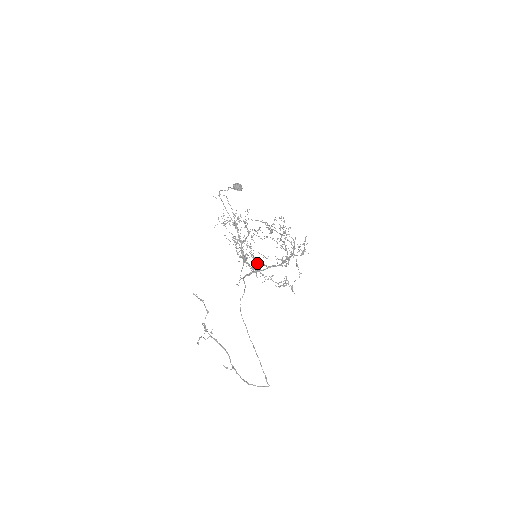
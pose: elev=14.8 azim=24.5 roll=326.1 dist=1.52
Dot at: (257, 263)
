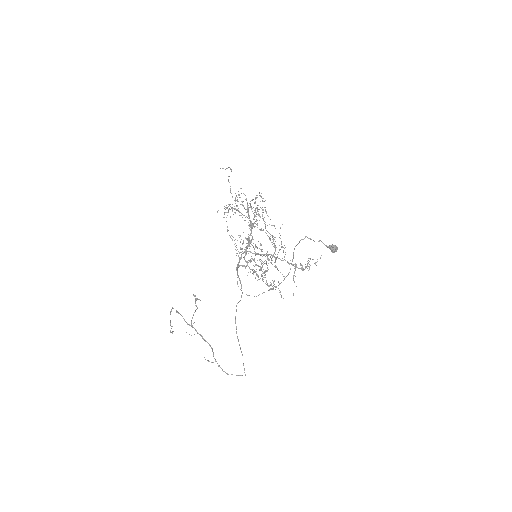
Dot at: (235, 246)
